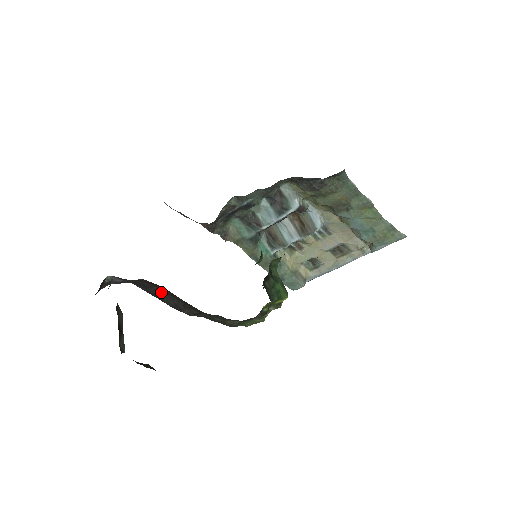
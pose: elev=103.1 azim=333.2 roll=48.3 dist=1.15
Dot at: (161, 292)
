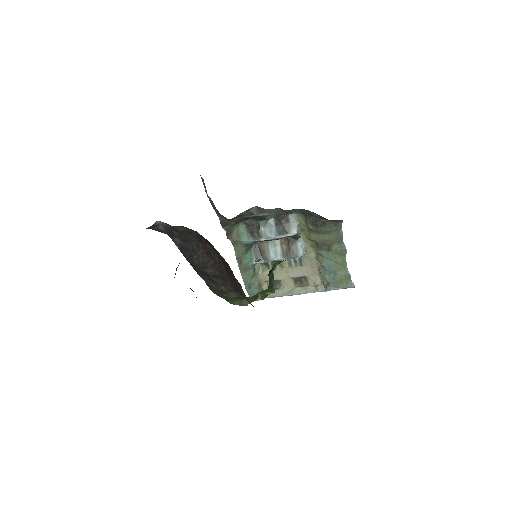
Dot at: (198, 248)
